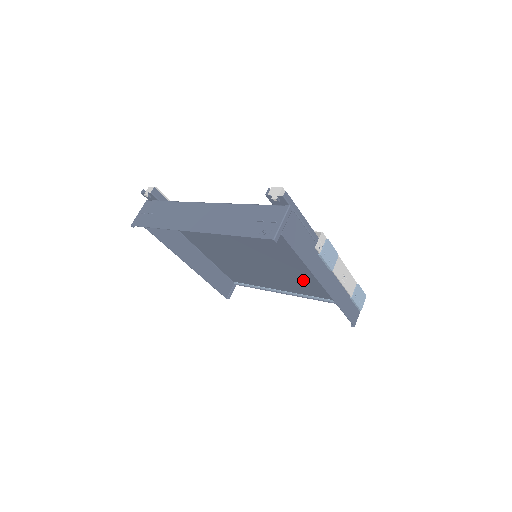
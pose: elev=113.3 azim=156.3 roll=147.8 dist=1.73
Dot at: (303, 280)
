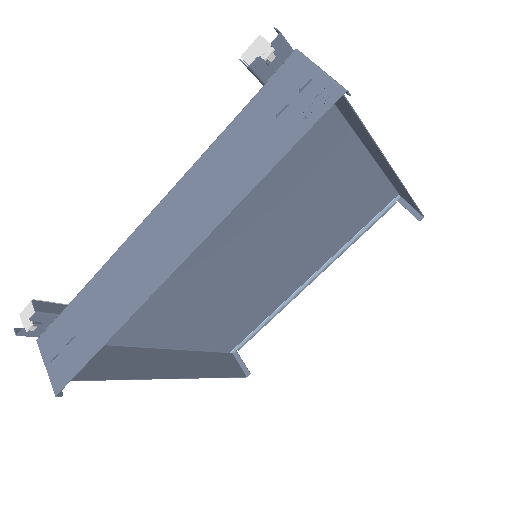
Dot at: (325, 231)
